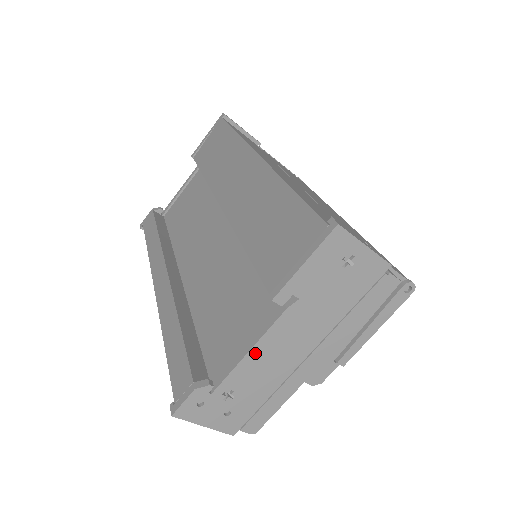
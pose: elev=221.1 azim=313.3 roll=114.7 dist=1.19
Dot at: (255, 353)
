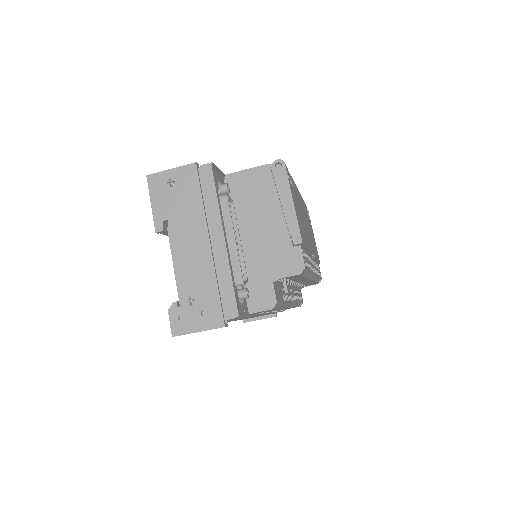
Dot at: (178, 265)
